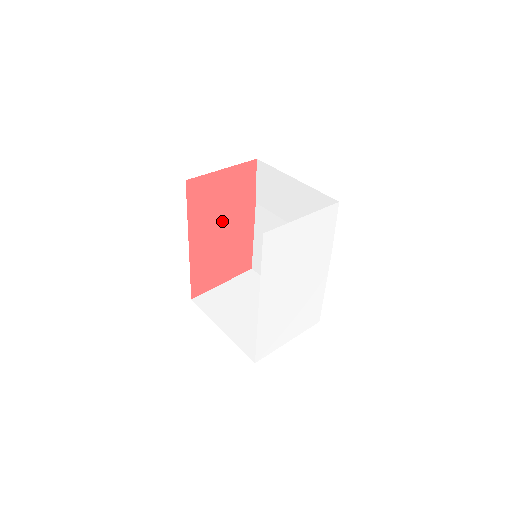
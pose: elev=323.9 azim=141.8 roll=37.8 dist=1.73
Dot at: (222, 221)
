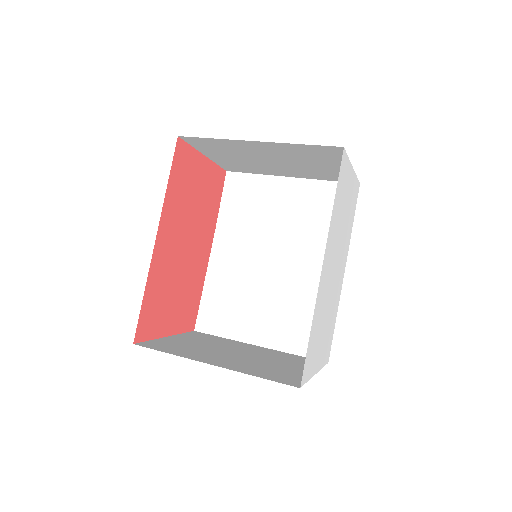
Dot at: (189, 229)
